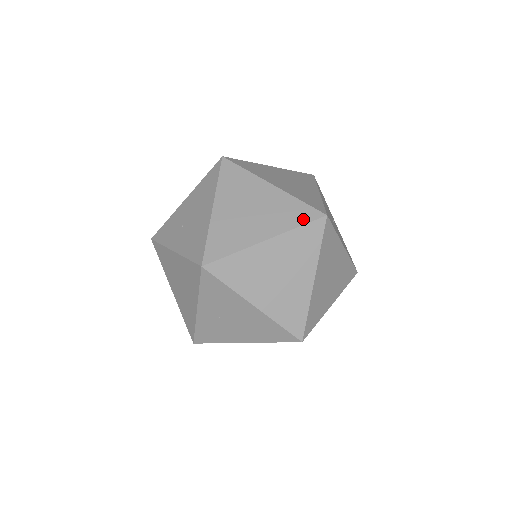
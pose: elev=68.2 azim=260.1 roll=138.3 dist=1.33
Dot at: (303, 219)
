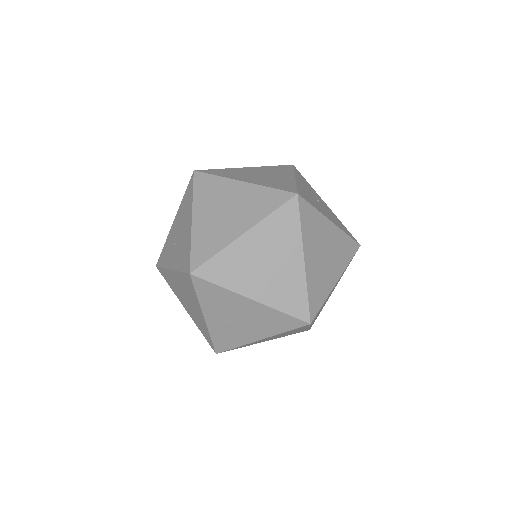
Dot at: (275, 204)
